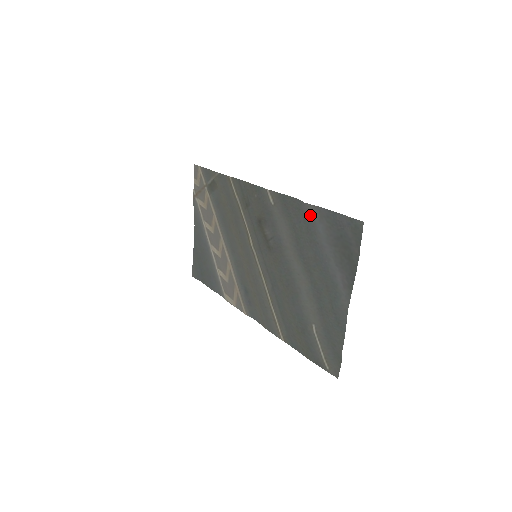
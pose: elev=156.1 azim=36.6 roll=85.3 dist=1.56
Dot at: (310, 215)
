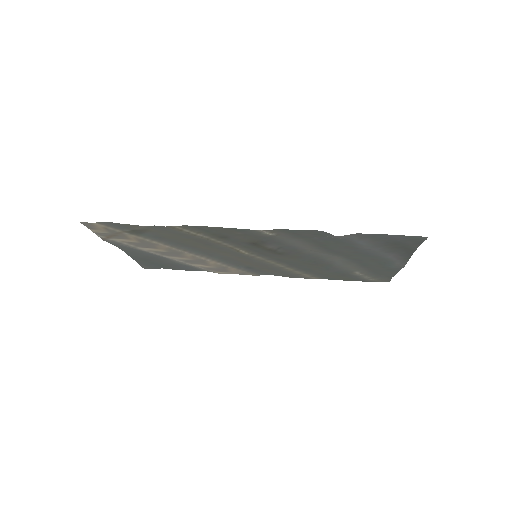
Dot at: occluded
